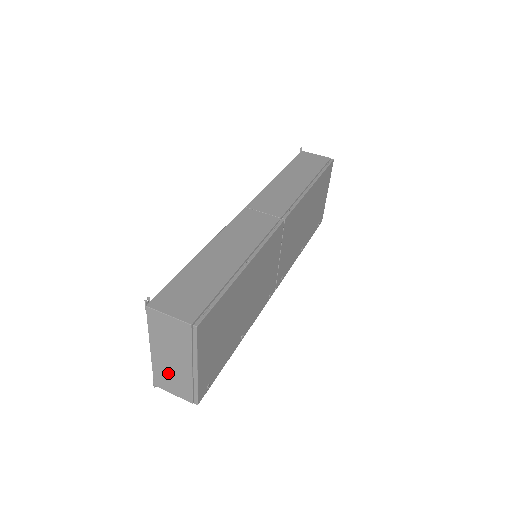
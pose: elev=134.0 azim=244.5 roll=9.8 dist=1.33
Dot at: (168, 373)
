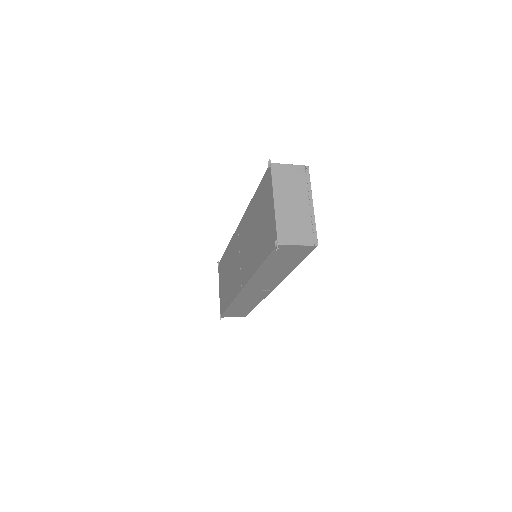
Dot at: (290, 221)
